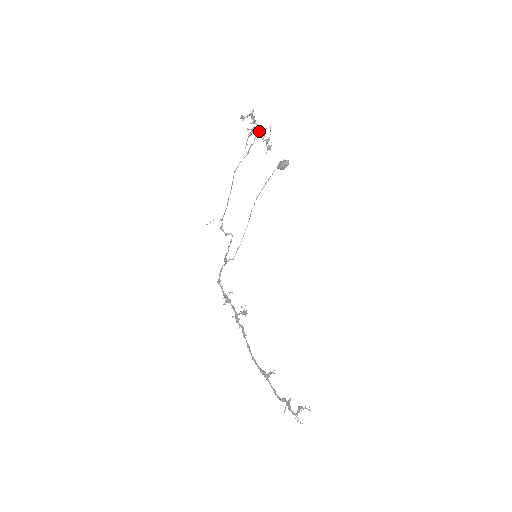
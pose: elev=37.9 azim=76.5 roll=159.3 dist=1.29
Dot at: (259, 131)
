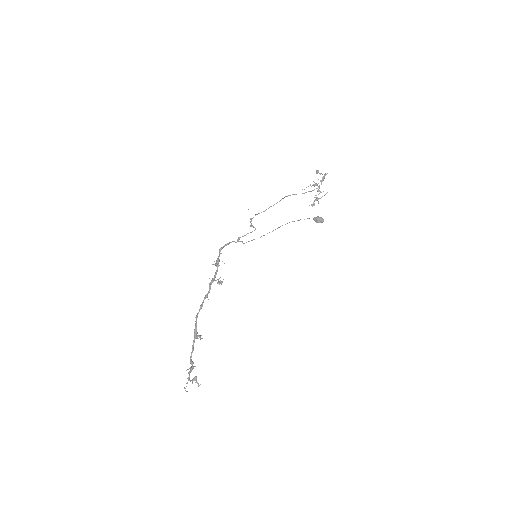
Dot at: occluded
